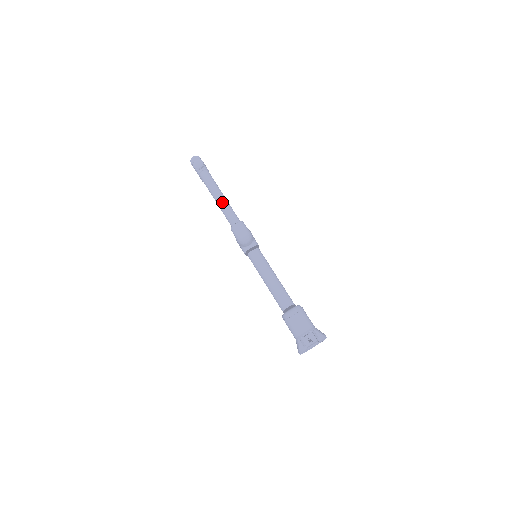
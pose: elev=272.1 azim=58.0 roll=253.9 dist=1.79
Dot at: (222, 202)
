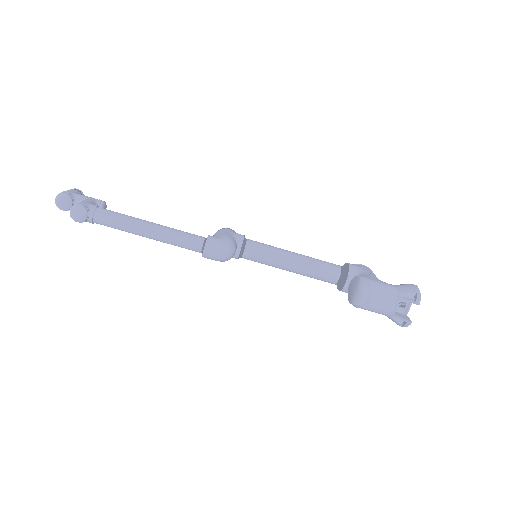
Dot at: (160, 236)
